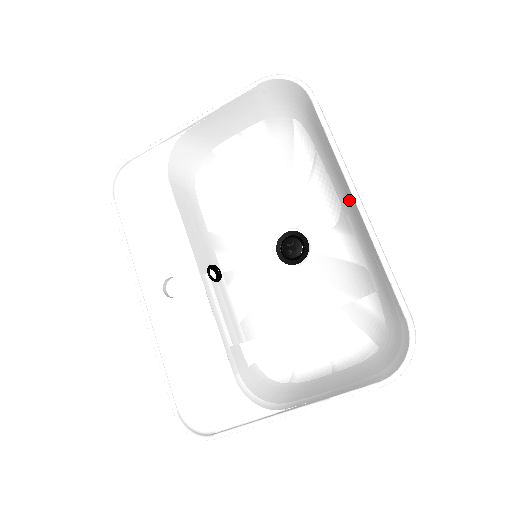
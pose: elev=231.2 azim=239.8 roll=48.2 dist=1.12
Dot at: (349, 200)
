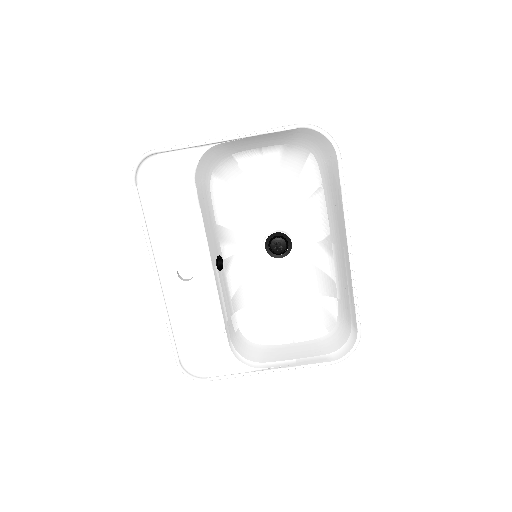
Dot at: (341, 240)
